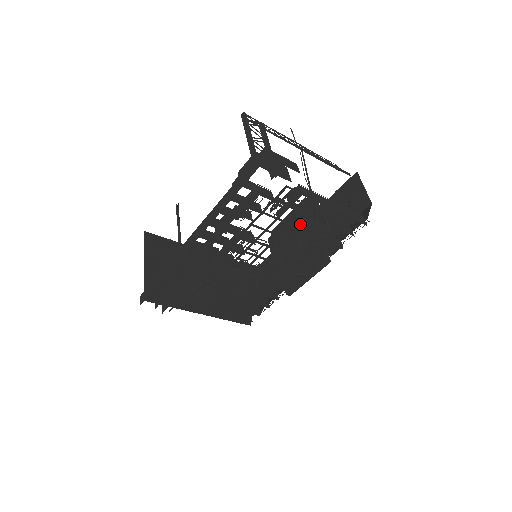
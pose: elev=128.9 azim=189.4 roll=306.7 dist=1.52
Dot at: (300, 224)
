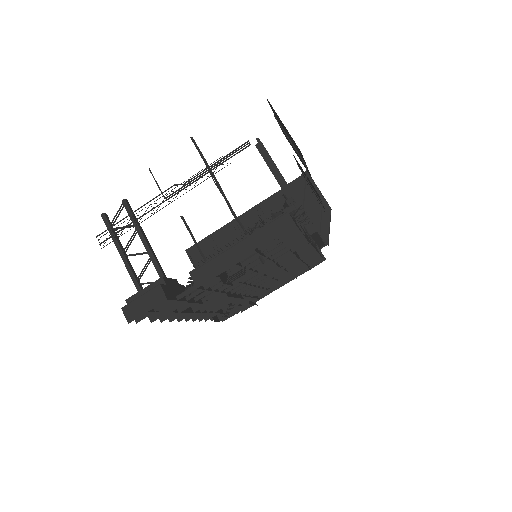
Dot at: (234, 276)
